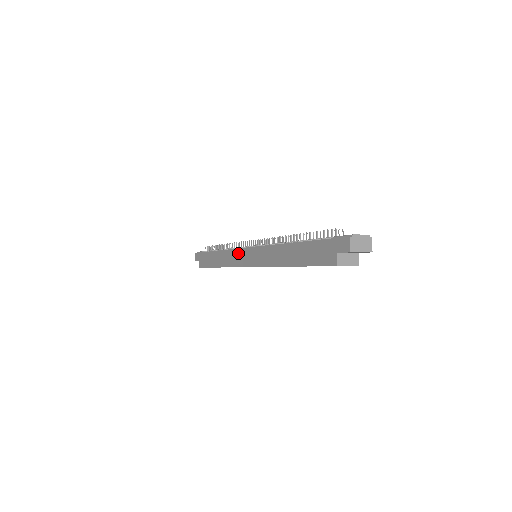
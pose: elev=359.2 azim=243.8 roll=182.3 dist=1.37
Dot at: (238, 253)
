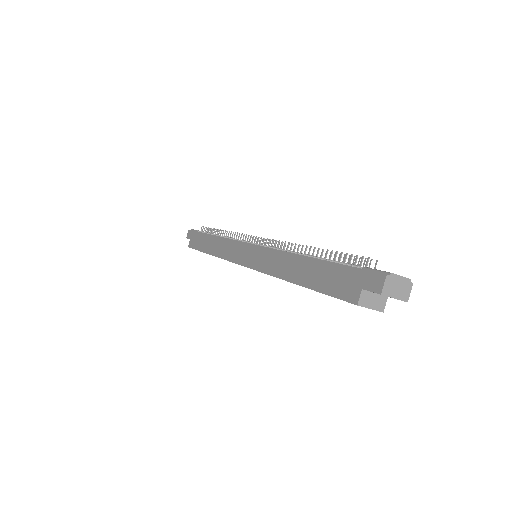
Dot at: (236, 246)
